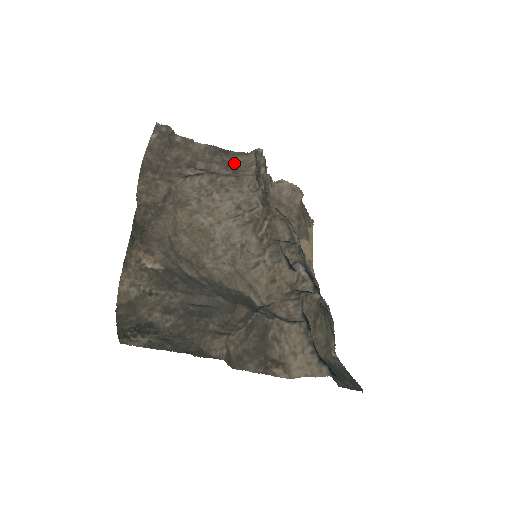
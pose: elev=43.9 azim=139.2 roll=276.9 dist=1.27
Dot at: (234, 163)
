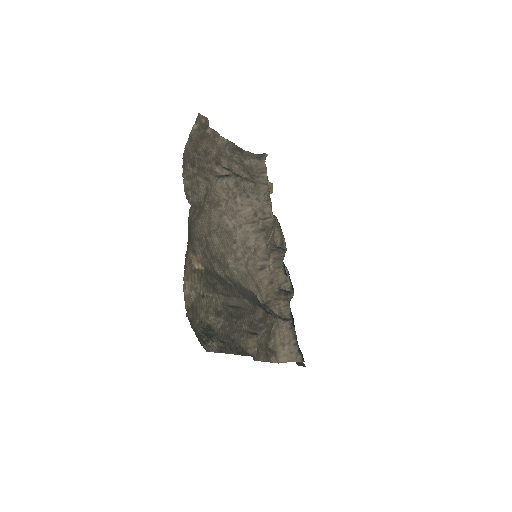
Dot at: (248, 165)
